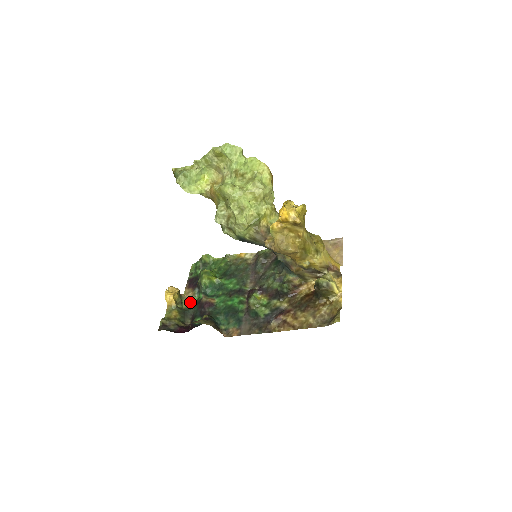
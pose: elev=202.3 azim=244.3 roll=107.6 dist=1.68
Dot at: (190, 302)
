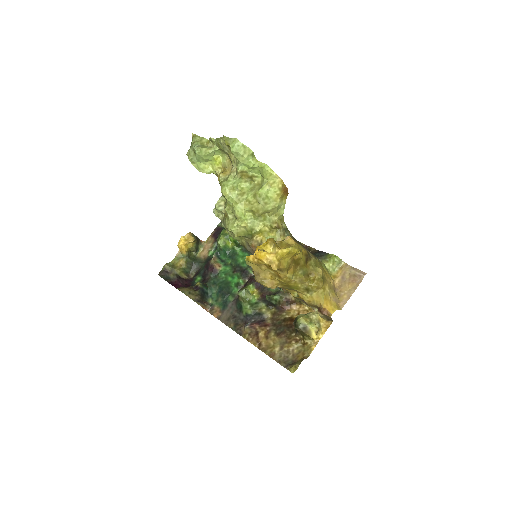
Dot at: (205, 253)
